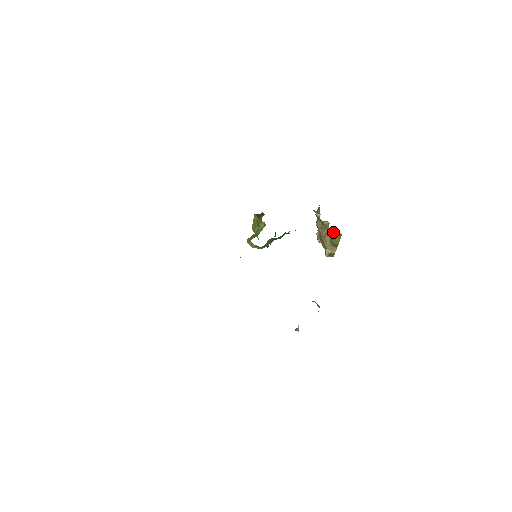
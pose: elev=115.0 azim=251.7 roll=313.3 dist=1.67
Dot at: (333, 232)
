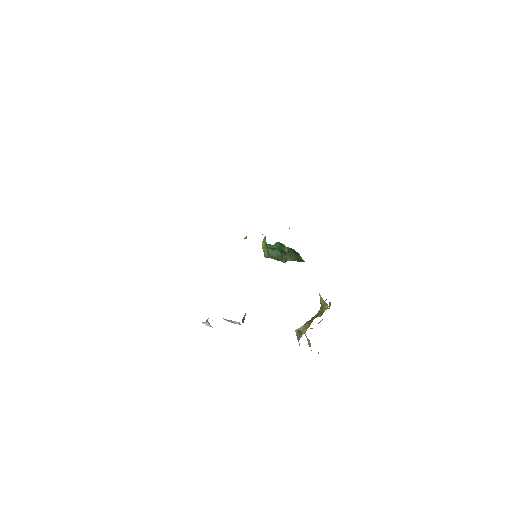
Dot at: (322, 302)
